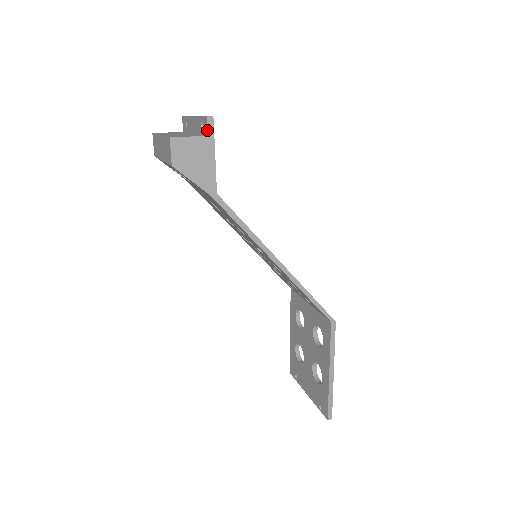
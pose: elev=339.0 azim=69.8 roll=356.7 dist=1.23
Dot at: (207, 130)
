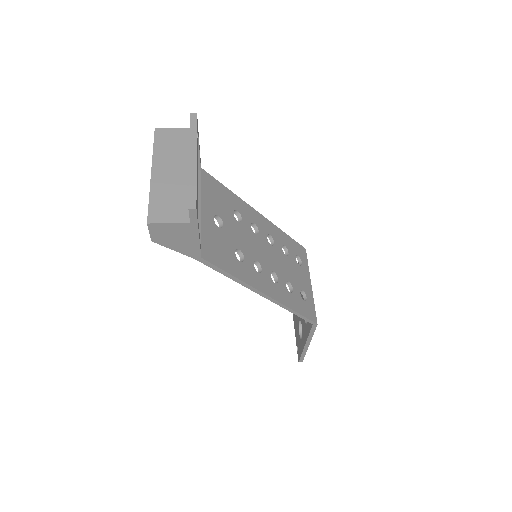
Dot at: (189, 218)
